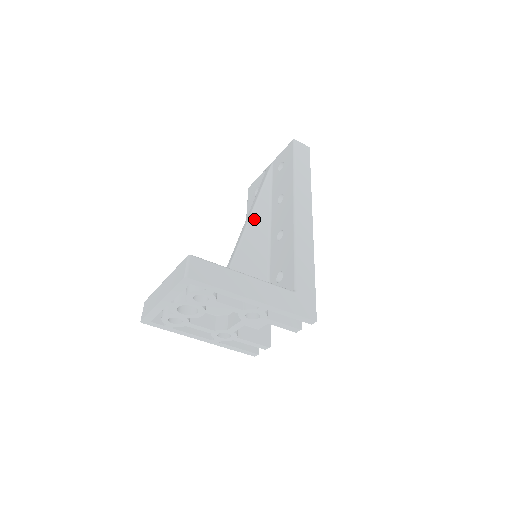
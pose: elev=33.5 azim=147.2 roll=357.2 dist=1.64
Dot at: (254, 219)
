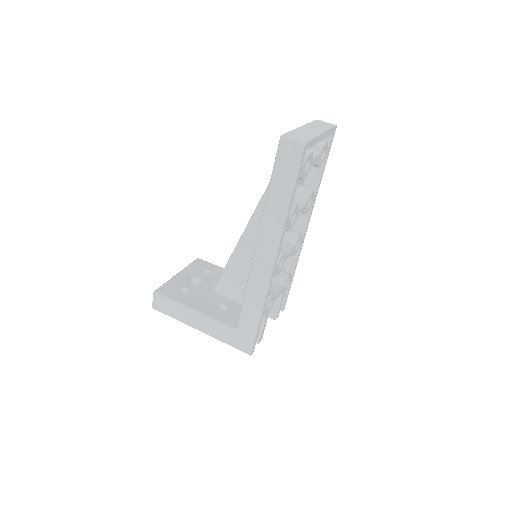
Dot at: (255, 220)
